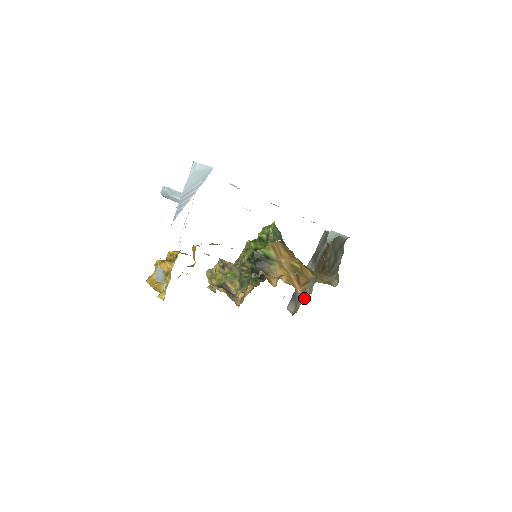
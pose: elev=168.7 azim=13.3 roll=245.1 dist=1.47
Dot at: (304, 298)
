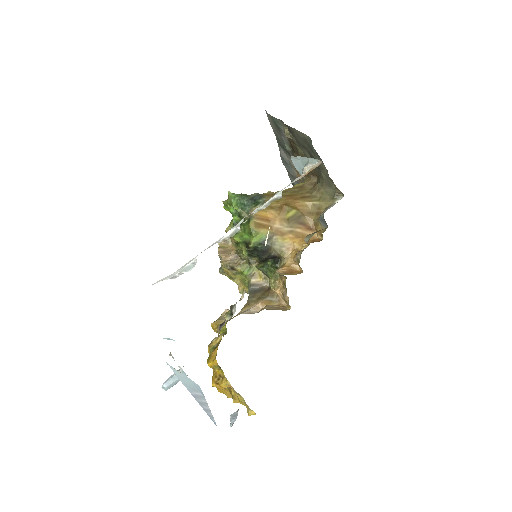
Dot at: occluded
